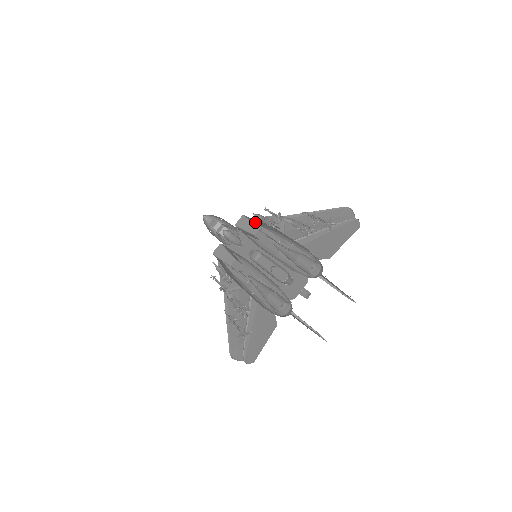
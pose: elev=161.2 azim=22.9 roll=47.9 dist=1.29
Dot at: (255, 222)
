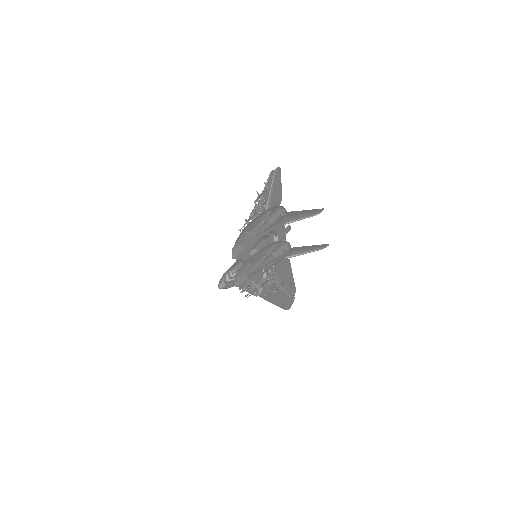
Dot at: occluded
